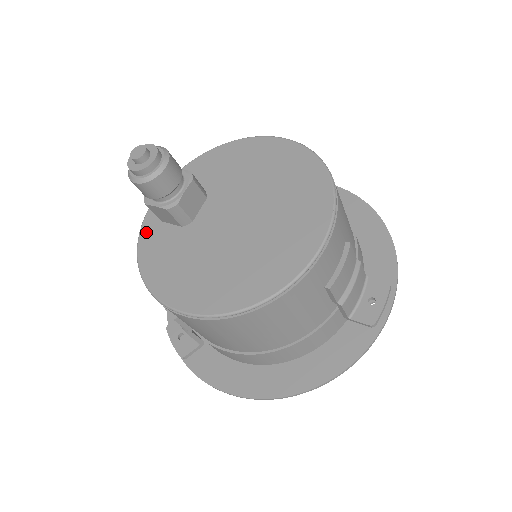
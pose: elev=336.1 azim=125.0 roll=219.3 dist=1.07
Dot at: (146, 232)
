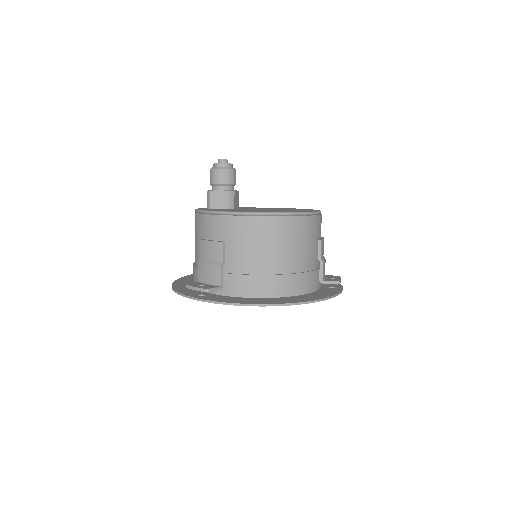
Dot at: occluded
